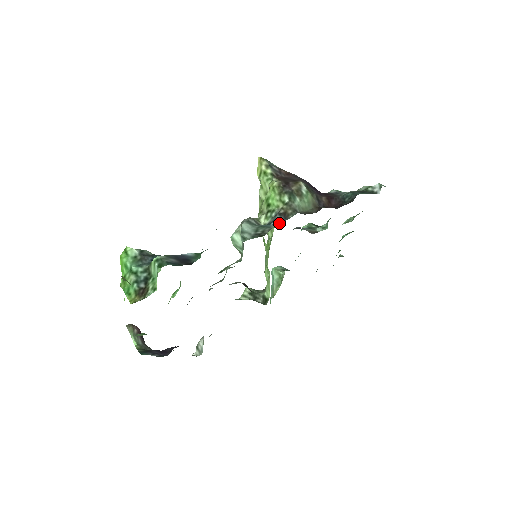
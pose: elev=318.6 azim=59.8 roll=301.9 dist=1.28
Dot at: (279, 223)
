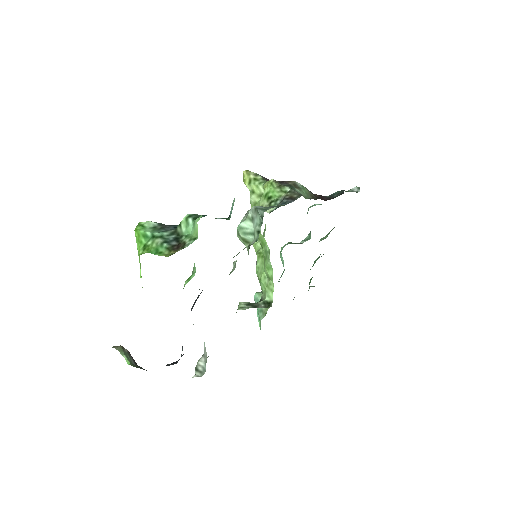
Dot at: occluded
